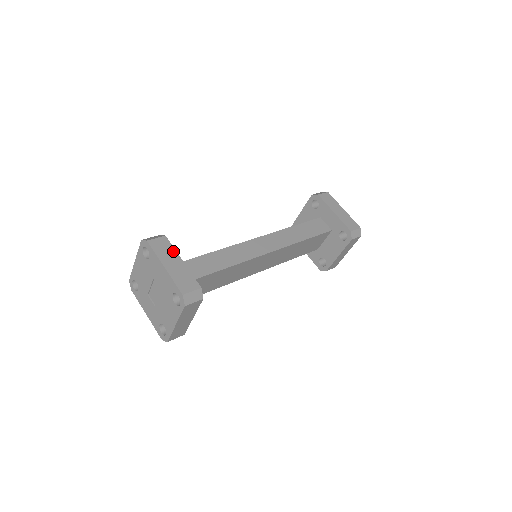
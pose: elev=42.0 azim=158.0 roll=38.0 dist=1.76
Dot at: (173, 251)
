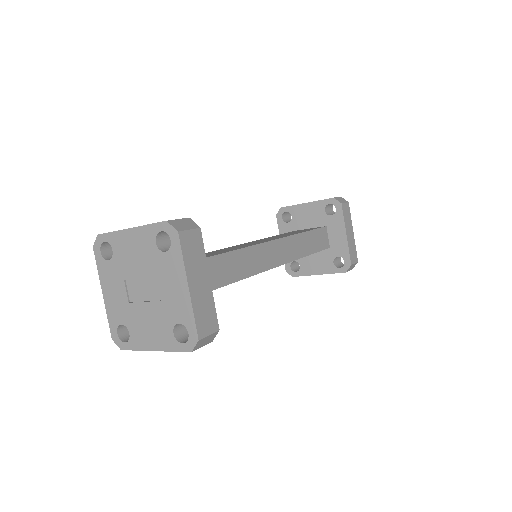
Dot at: (203, 259)
